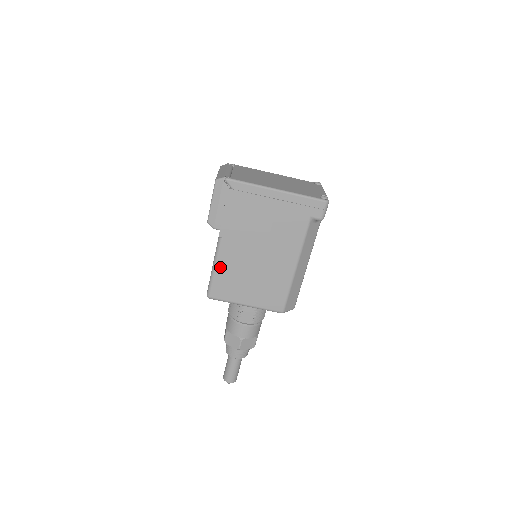
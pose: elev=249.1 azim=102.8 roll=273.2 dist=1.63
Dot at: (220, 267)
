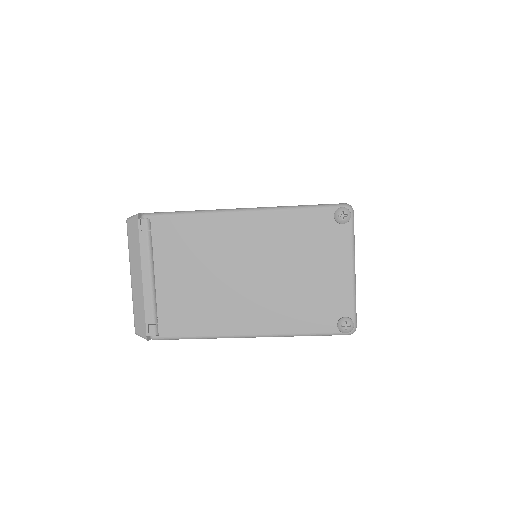
Dot at: occluded
